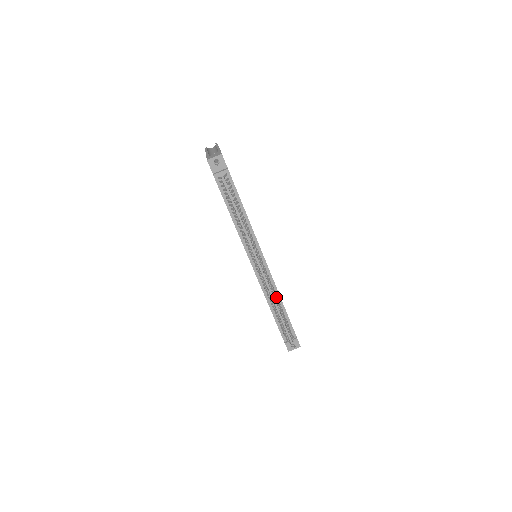
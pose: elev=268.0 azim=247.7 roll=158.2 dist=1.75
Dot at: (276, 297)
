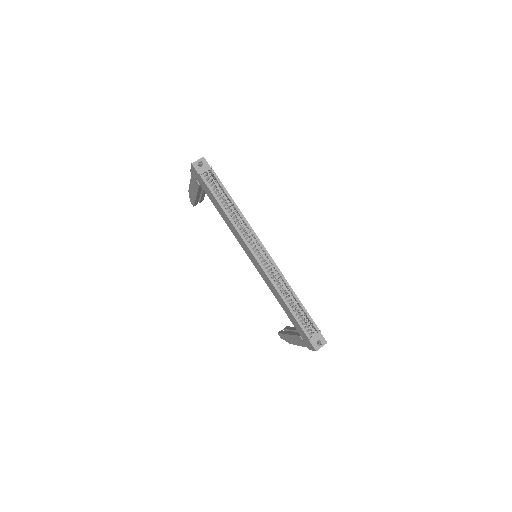
Dot at: (286, 286)
